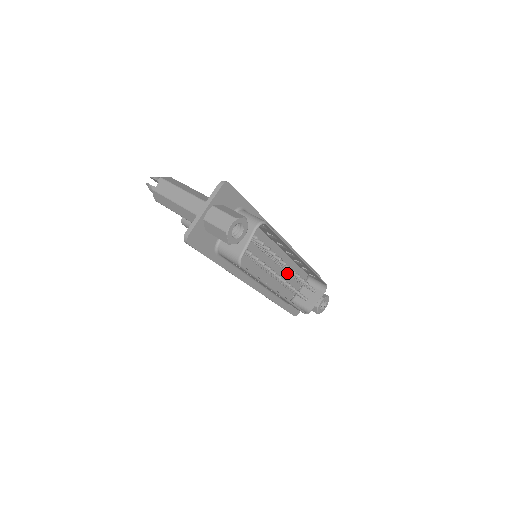
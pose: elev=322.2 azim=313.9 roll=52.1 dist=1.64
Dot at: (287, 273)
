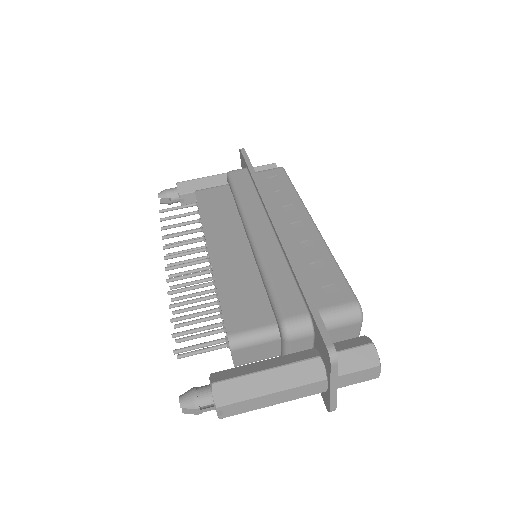
Dot at: occluded
